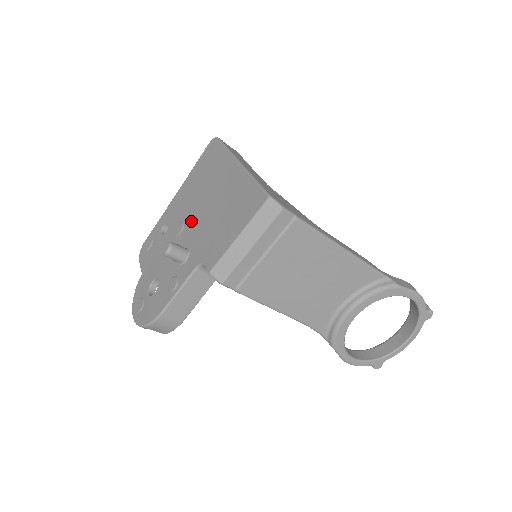
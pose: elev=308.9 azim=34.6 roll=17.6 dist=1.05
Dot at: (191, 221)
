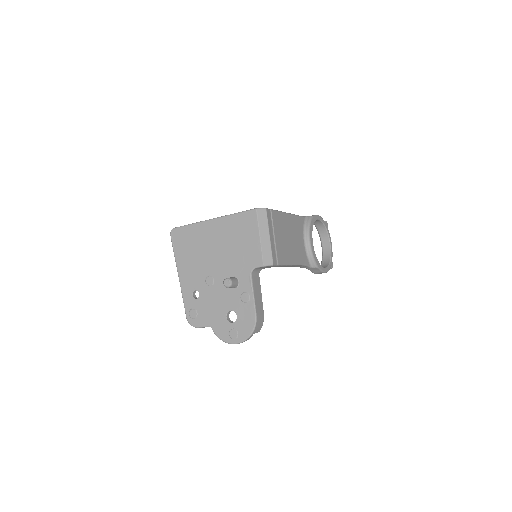
Dot at: (214, 269)
